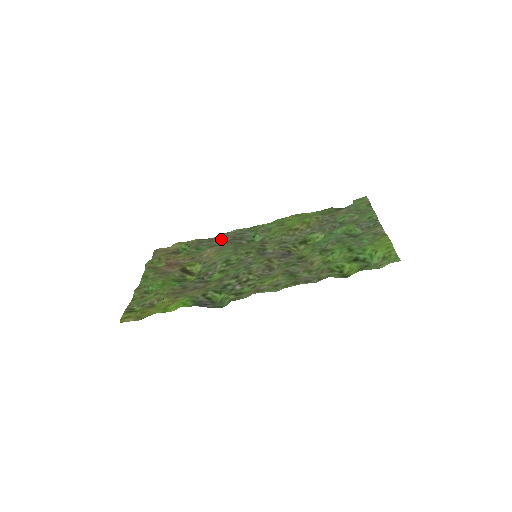
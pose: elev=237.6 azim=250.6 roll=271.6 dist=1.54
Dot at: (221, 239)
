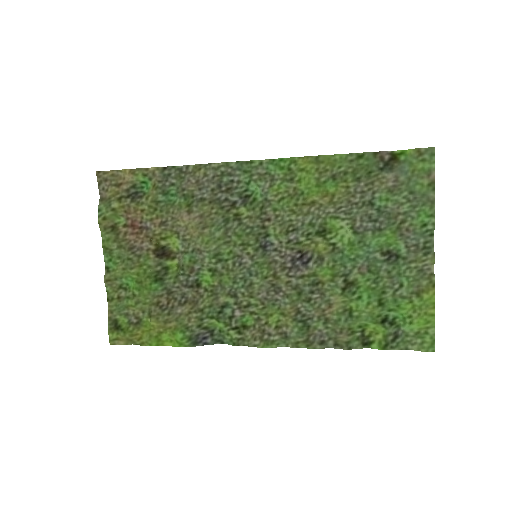
Dot at: (198, 184)
